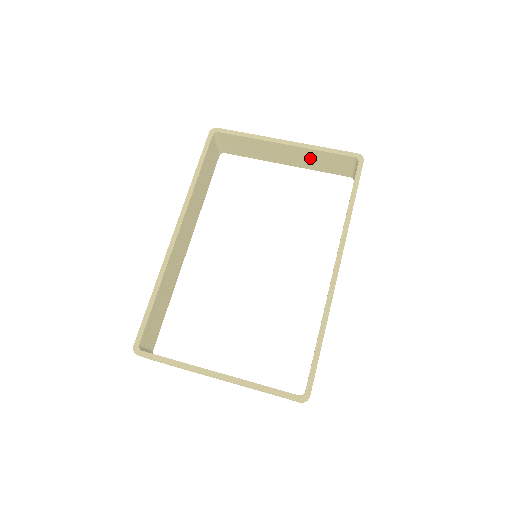
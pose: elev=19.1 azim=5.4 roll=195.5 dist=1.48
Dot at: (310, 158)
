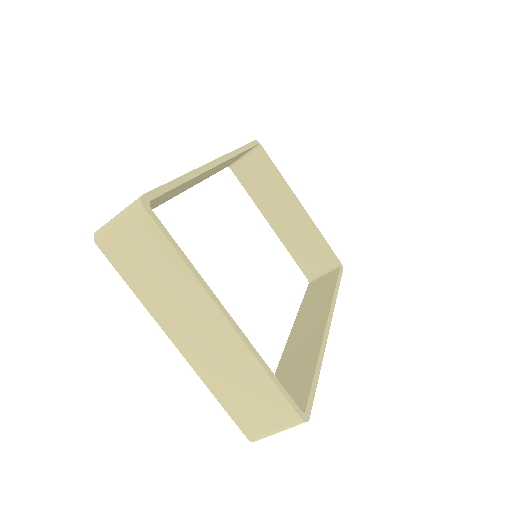
Dot at: (301, 235)
